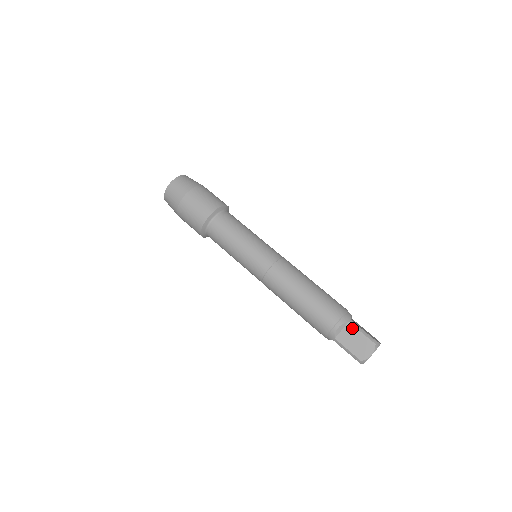
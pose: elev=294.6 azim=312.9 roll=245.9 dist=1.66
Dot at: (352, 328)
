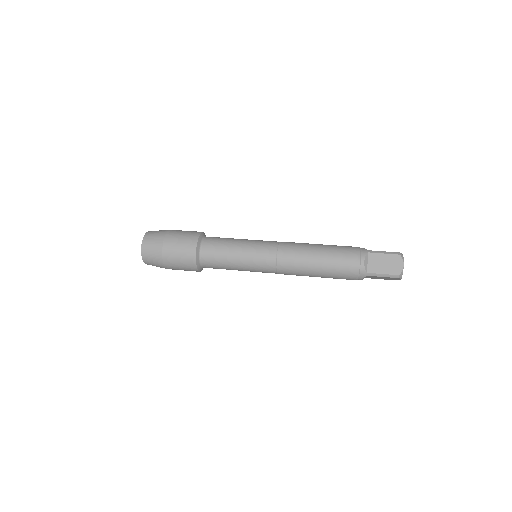
Dot at: (374, 255)
